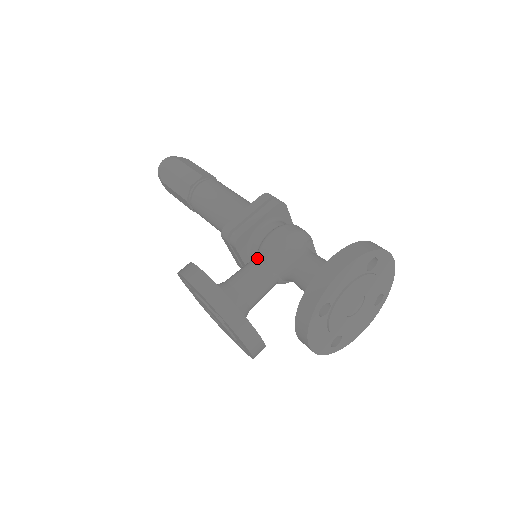
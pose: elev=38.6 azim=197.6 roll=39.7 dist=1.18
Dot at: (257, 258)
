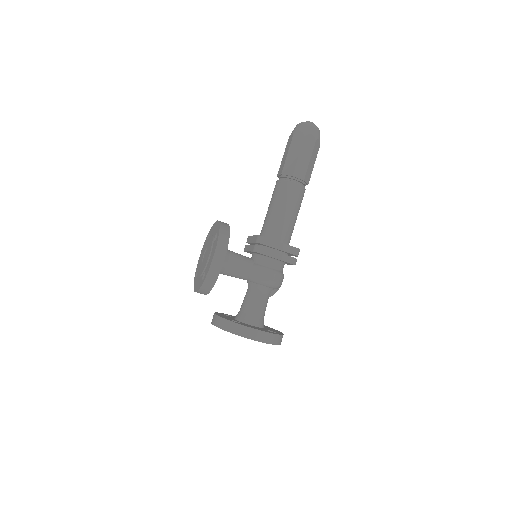
Dot at: (252, 266)
